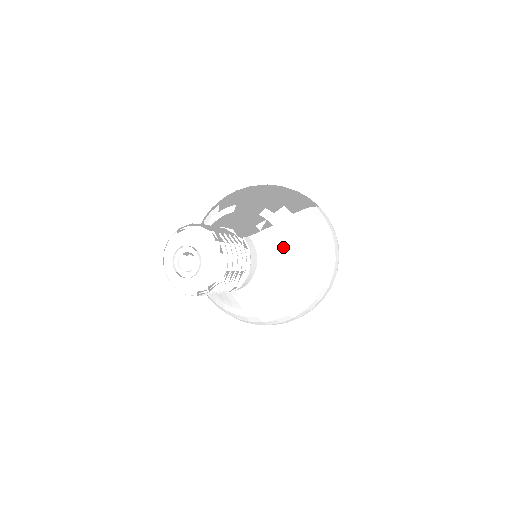
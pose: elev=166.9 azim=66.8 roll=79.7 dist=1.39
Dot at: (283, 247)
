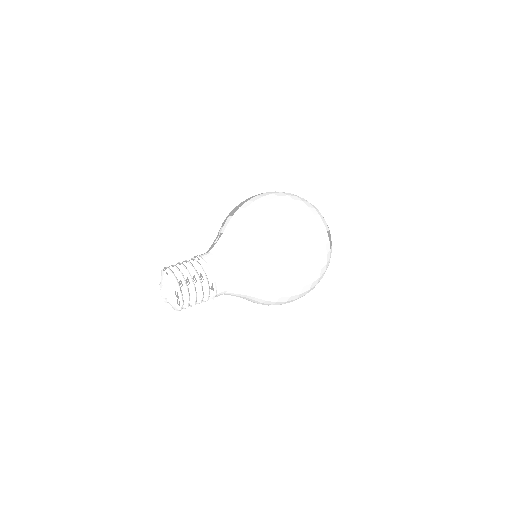
Dot at: (231, 239)
